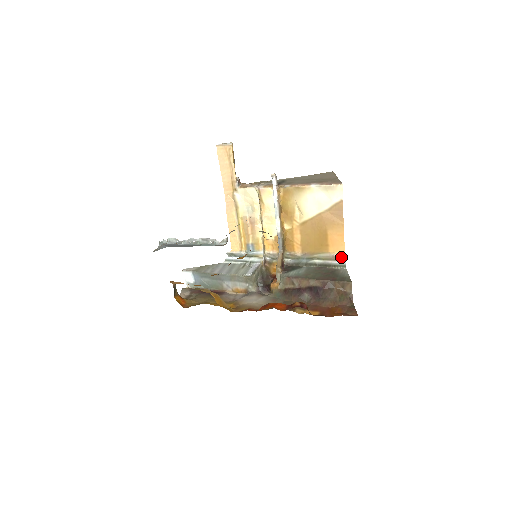
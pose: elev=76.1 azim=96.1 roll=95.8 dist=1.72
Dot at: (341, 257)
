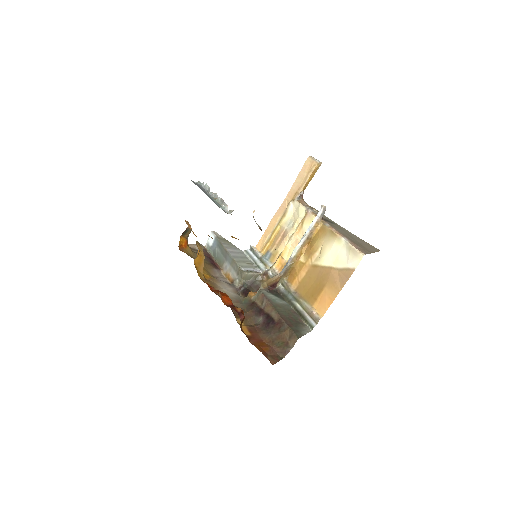
Dot at: (317, 318)
